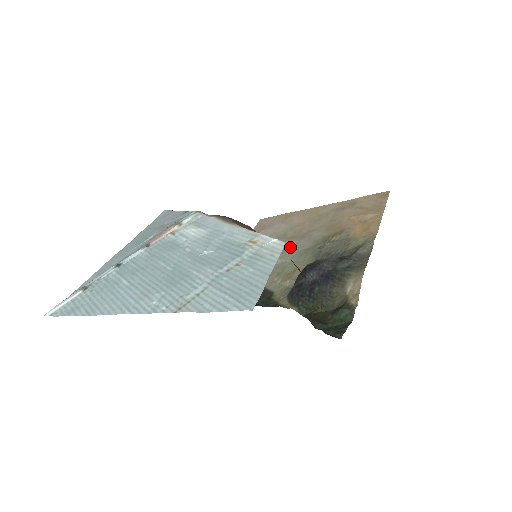
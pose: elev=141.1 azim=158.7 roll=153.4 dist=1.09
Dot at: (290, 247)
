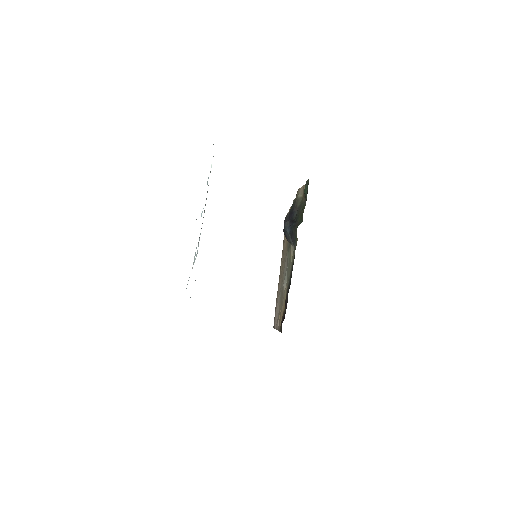
Dot at: occluded
